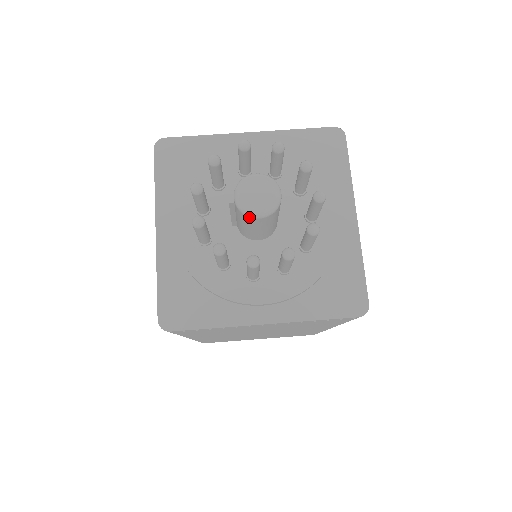
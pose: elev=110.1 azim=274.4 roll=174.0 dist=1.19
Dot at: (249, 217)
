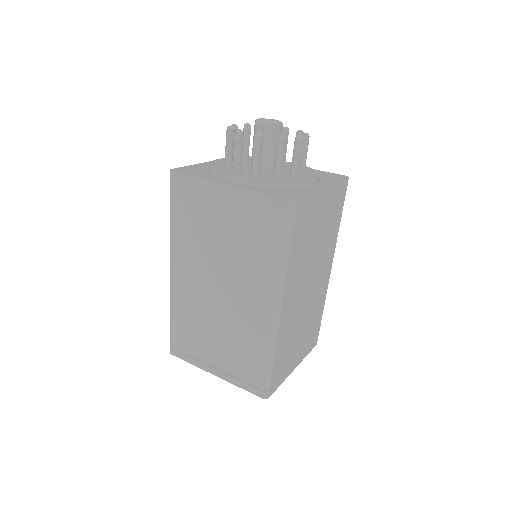
Dot at: (277, 126)
